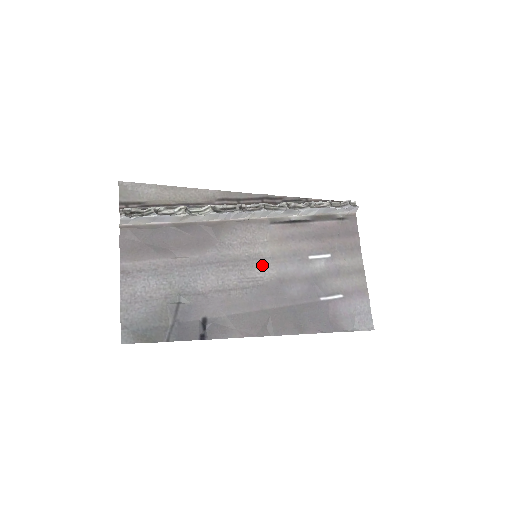
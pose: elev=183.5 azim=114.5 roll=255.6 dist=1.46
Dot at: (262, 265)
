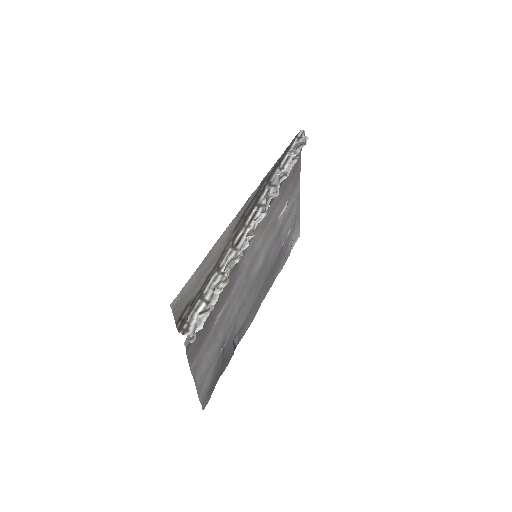
Dot at: (258, 258)
